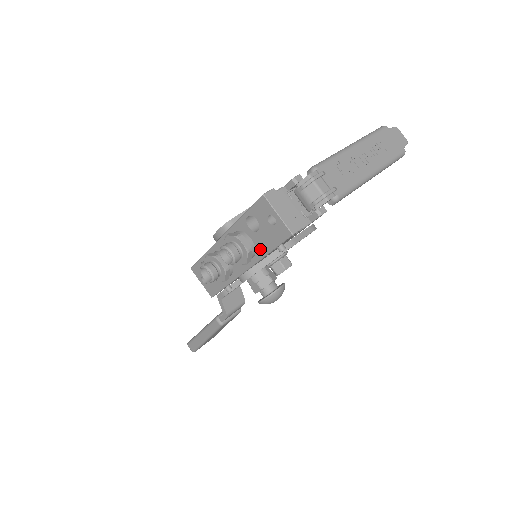
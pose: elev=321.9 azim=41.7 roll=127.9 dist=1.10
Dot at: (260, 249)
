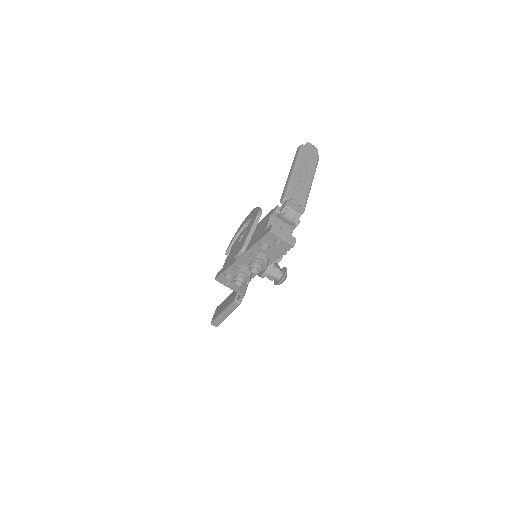
Dot at: (272, 257)
